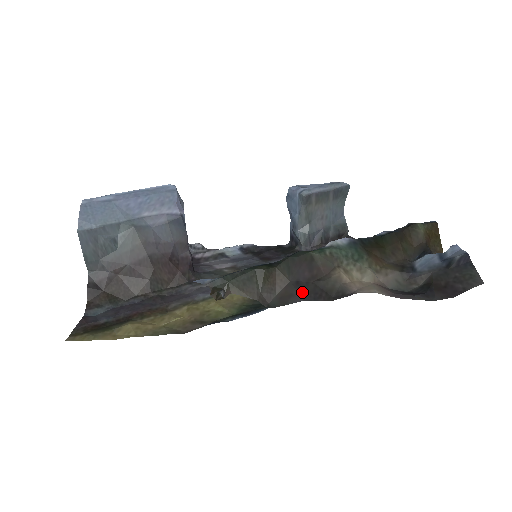
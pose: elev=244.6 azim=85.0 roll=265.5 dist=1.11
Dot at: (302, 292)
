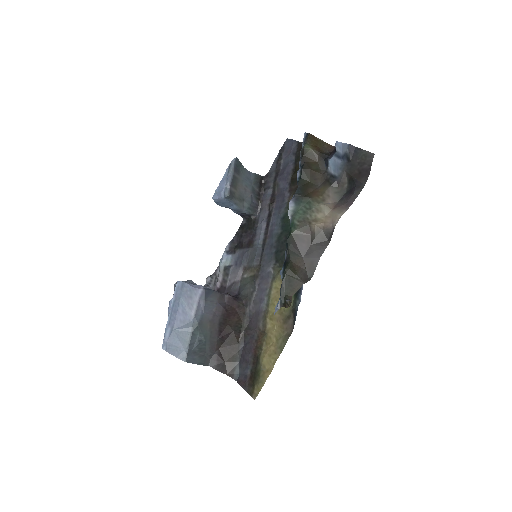
Dot at: (314, 255)
